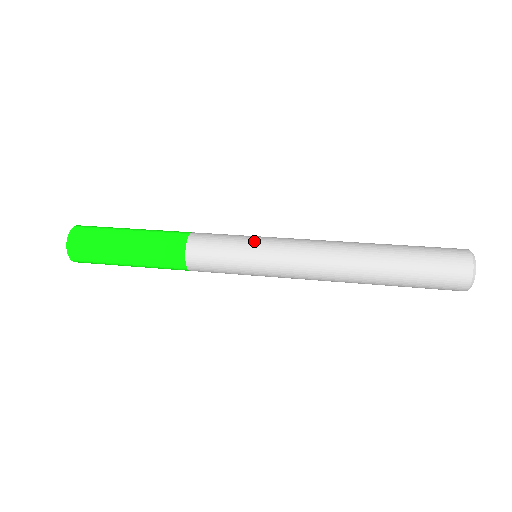
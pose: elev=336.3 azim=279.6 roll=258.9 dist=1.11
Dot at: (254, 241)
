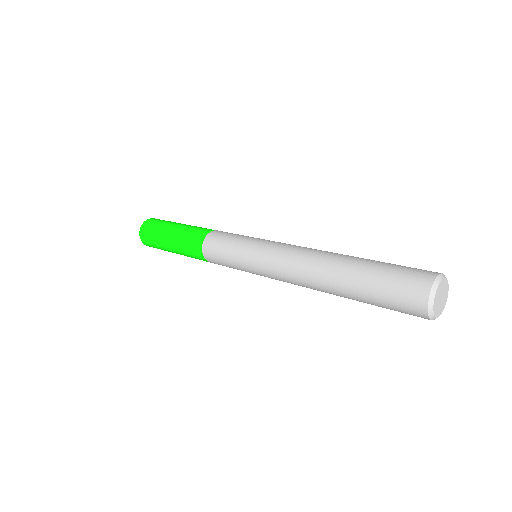
Dot at: (252, 240)
